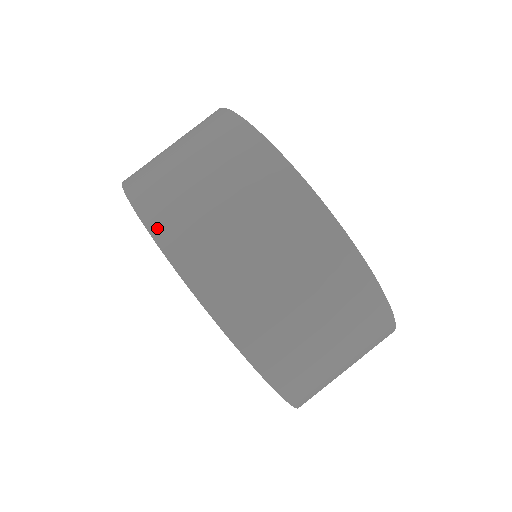
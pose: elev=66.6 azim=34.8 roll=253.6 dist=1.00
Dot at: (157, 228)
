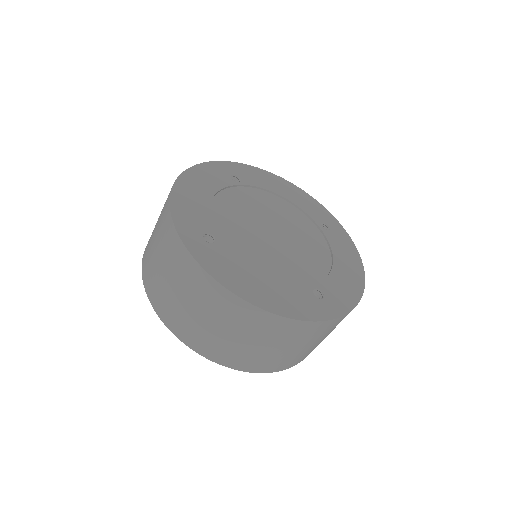
Dot at: (151, 297)
